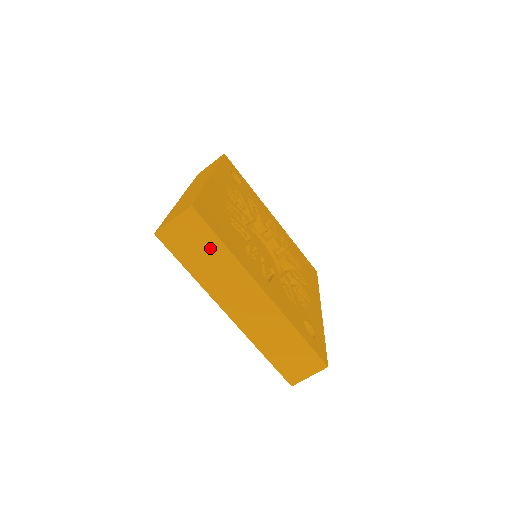
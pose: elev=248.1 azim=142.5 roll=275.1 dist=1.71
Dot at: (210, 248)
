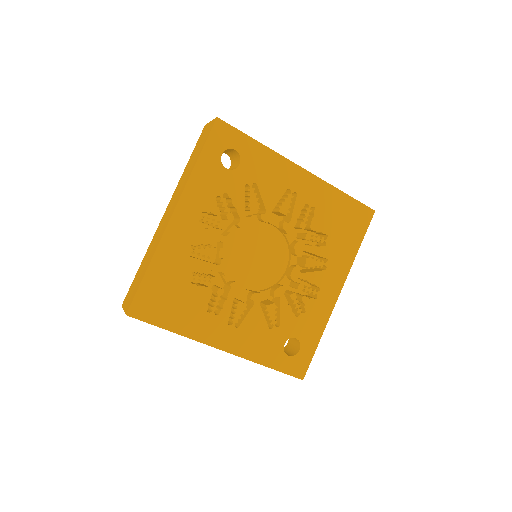
Dot at: occluded
